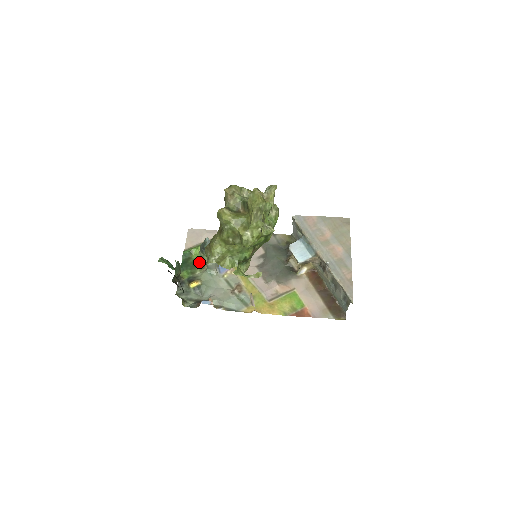
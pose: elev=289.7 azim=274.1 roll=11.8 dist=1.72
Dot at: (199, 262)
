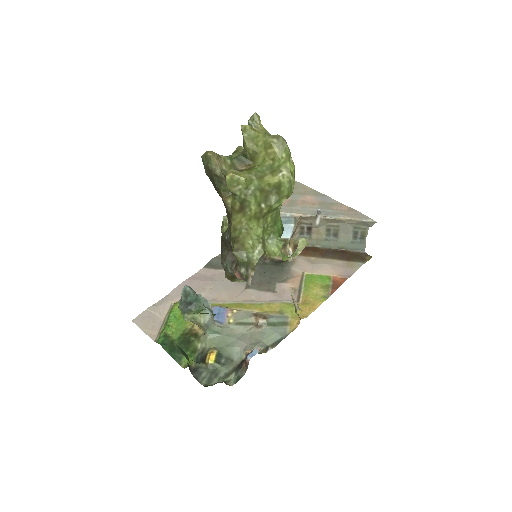
Dot at: (187, 336)
